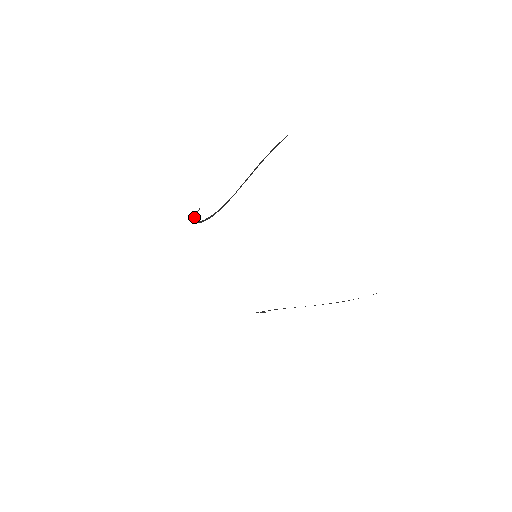
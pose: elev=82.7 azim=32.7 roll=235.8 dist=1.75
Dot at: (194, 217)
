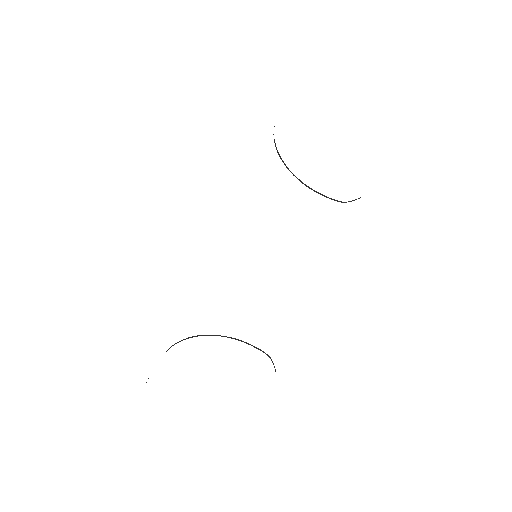
Dot at: occluded
